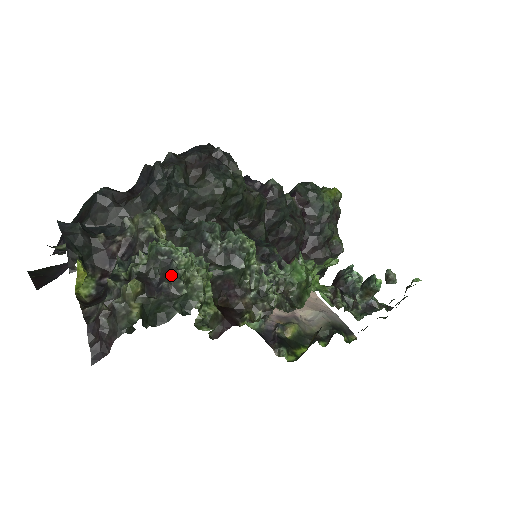
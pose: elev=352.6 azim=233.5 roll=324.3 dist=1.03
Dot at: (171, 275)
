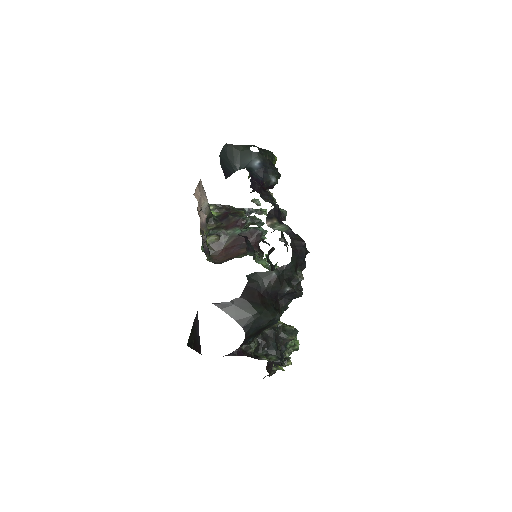
Dot at: occluded
